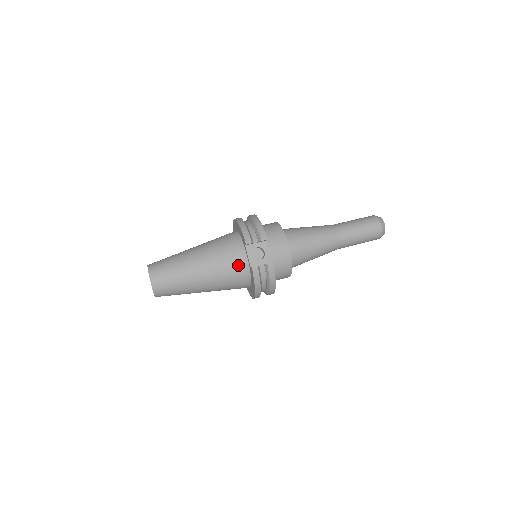
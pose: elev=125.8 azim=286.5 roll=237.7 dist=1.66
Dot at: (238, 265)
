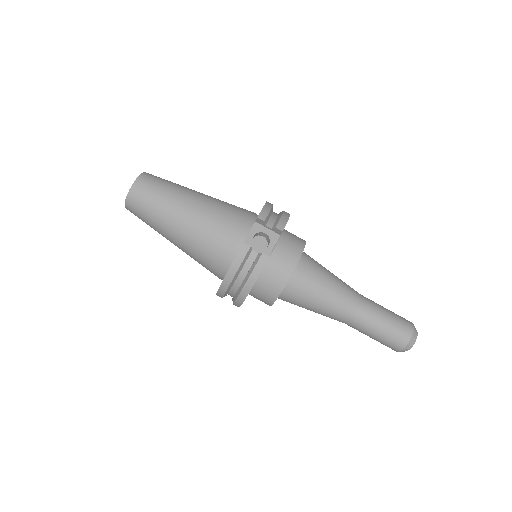
Dot at: (231, 235)
